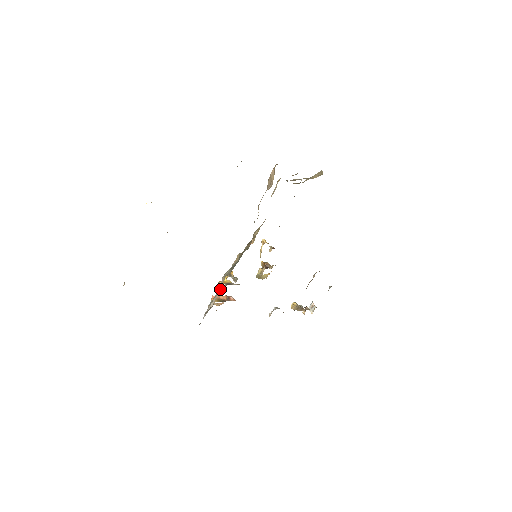
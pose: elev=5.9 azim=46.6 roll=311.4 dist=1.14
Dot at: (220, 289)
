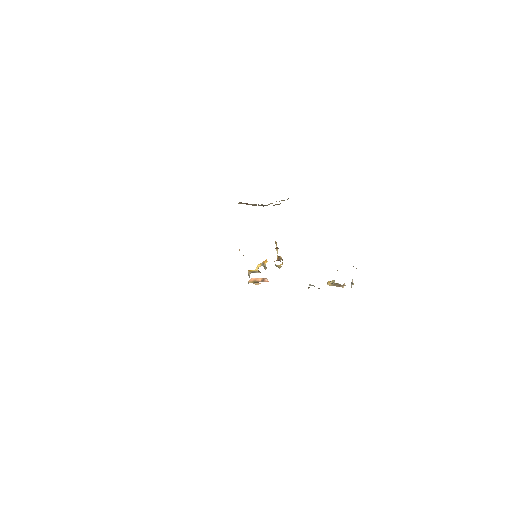
Dot at: (249, 275)
